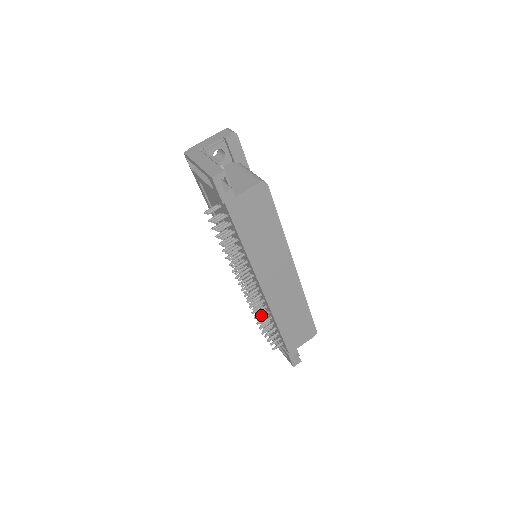
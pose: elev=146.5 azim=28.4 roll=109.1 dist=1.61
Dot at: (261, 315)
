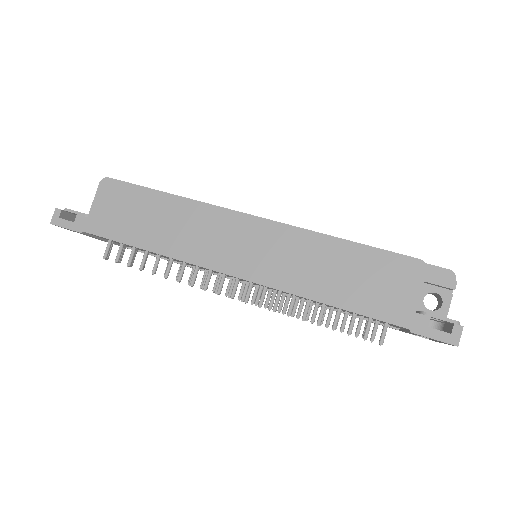
Dot at: (288, 309)
